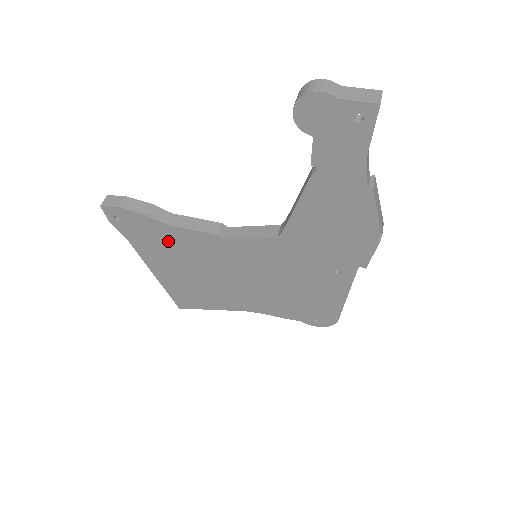
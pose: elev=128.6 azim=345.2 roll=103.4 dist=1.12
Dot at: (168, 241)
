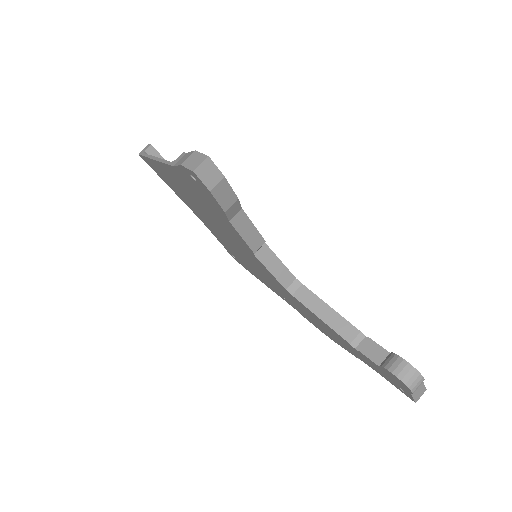
Dot at: (211, 208)
